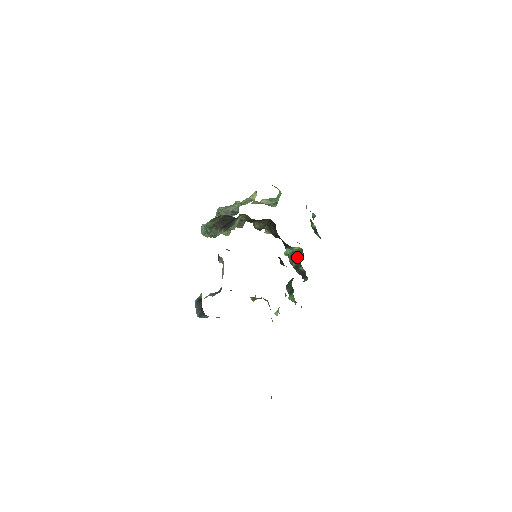
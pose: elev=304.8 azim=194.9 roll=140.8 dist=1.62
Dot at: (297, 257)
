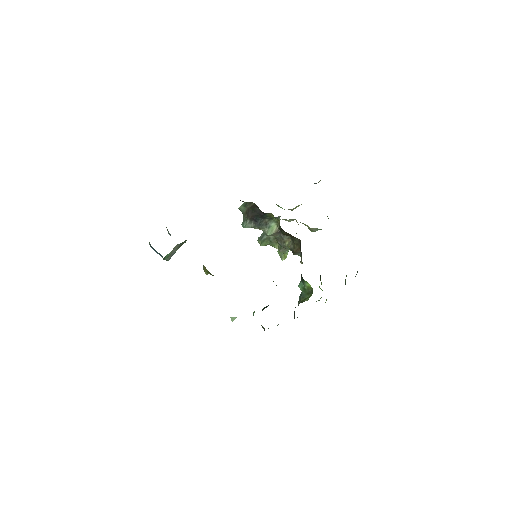
Dot at: (306, 297)
